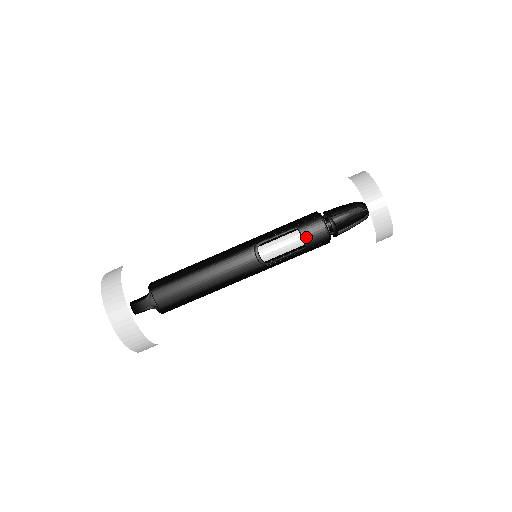
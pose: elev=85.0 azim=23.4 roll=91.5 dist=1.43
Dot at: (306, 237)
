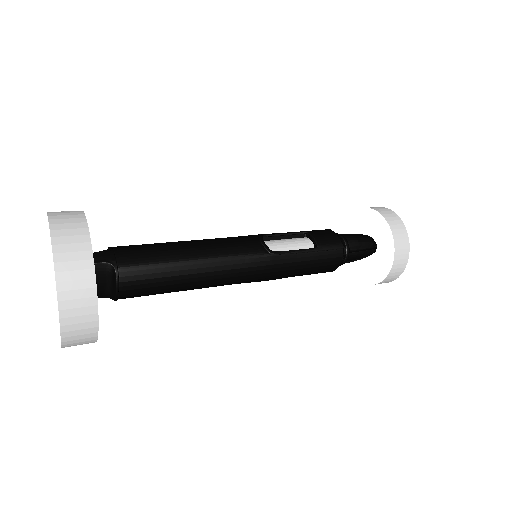
Dot at: (317, 238)
